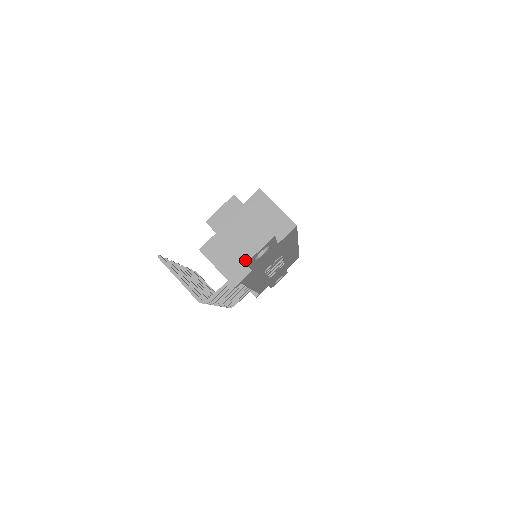
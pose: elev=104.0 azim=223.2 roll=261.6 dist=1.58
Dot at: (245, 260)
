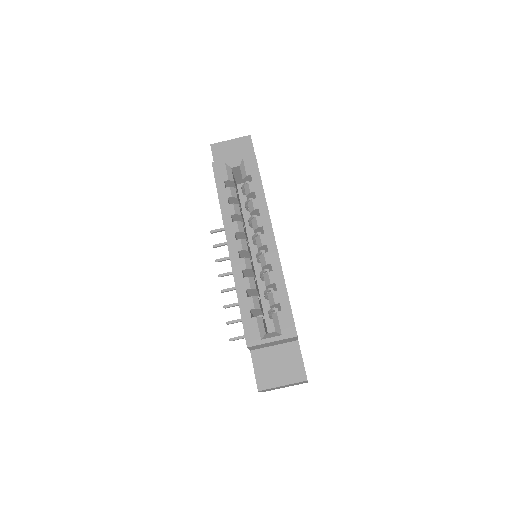
Dot at: occluded
